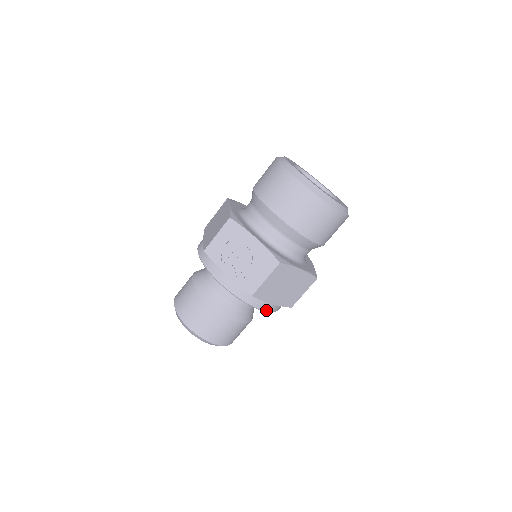
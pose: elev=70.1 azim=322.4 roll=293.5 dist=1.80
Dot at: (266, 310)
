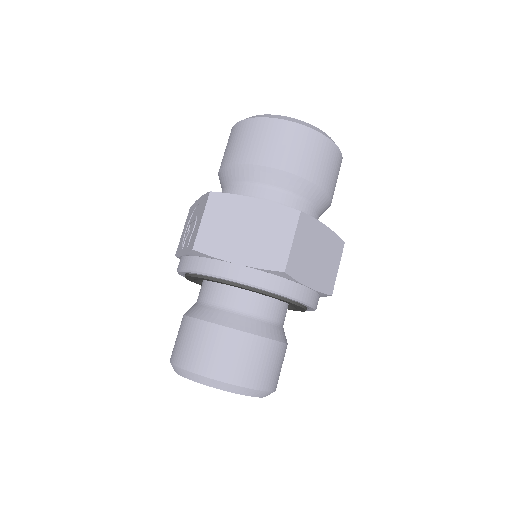
Dot at: (235, 278)
